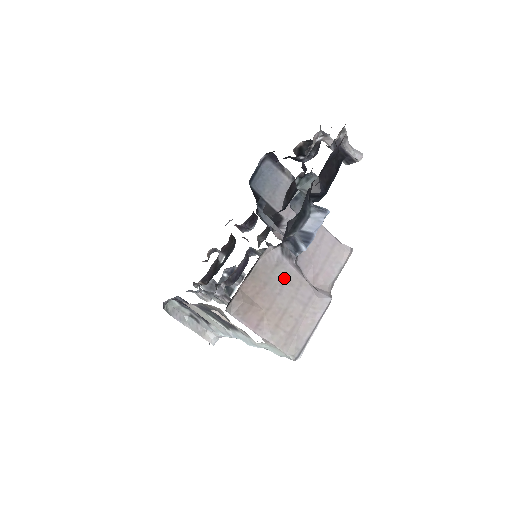
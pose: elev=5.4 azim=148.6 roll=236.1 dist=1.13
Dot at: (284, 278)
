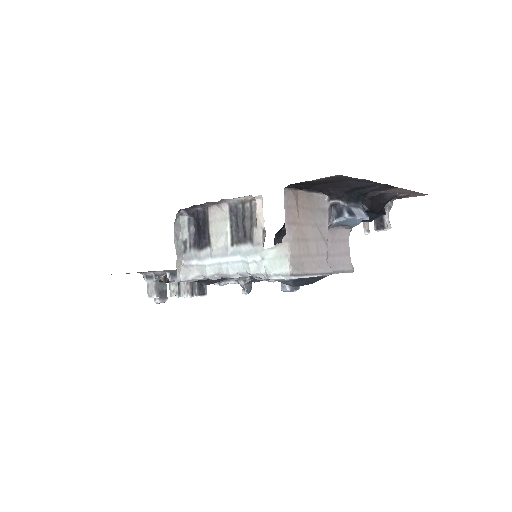
Dot at: (320, 222)
